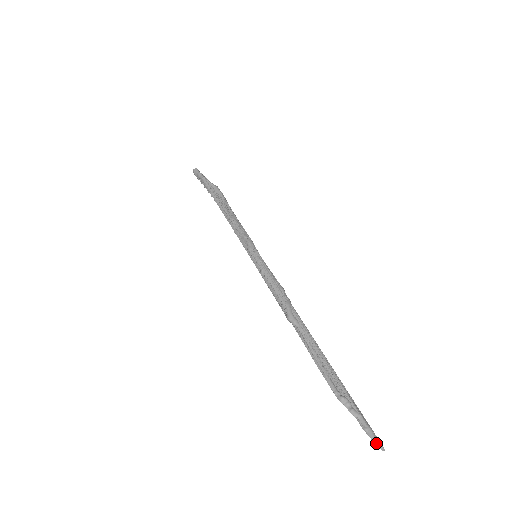
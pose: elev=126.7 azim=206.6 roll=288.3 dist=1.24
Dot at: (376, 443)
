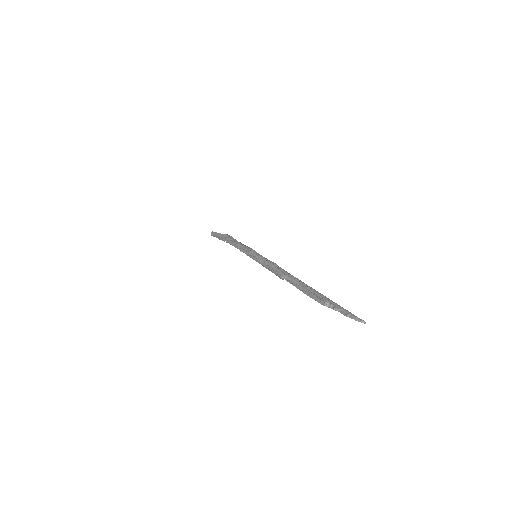
Dot at: (357, 320)
